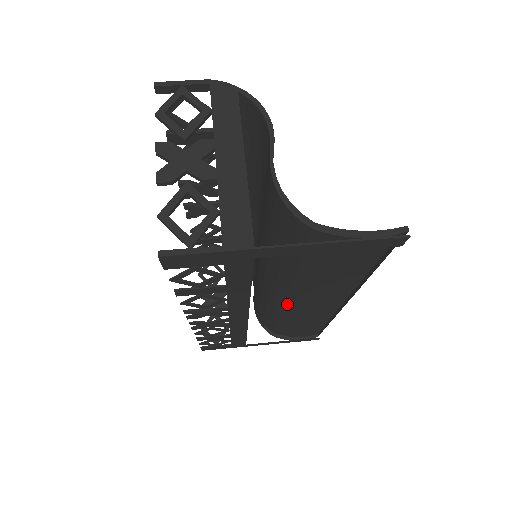
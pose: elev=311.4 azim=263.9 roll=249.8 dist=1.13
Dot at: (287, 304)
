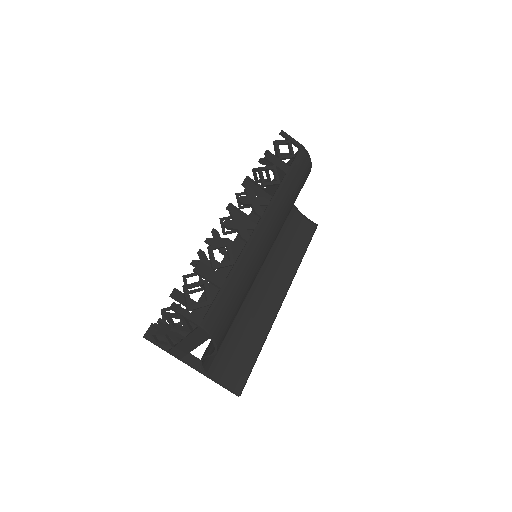
Dot at: occluded
